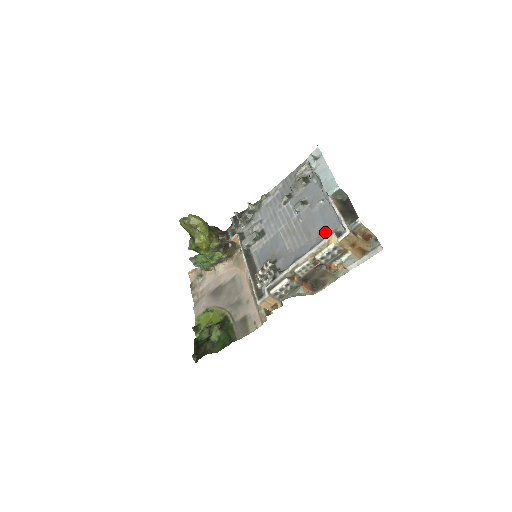
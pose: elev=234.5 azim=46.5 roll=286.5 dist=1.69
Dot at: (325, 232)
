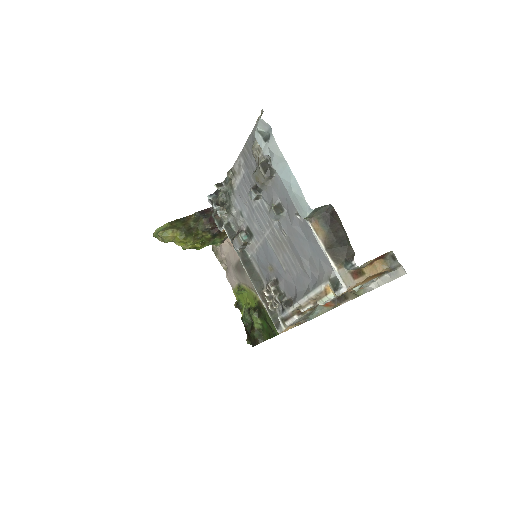
Dot at: (318, 269)
